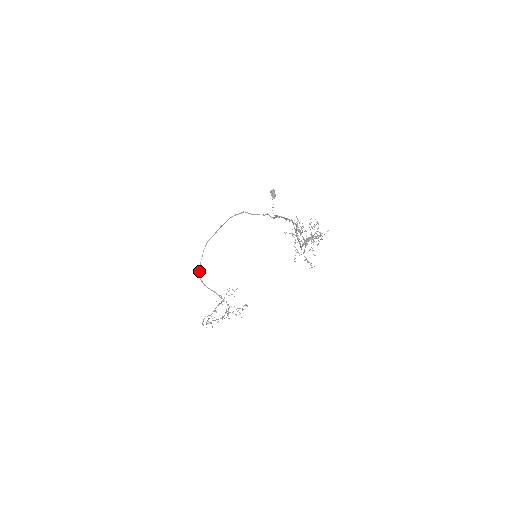
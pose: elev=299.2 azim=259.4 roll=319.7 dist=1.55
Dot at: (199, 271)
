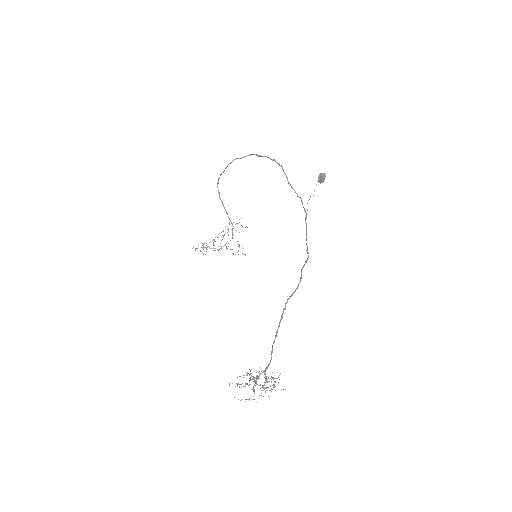
Dot at: (219, 178)
